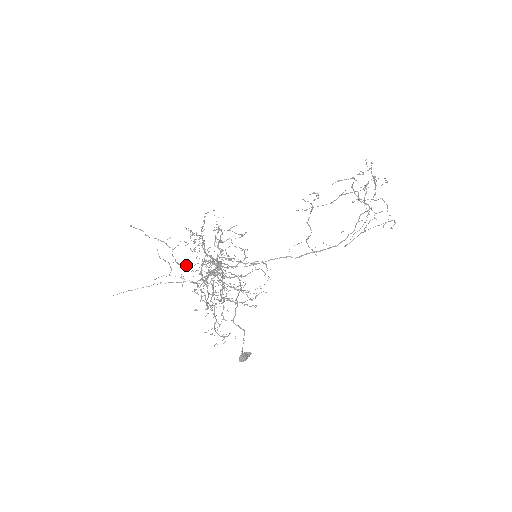
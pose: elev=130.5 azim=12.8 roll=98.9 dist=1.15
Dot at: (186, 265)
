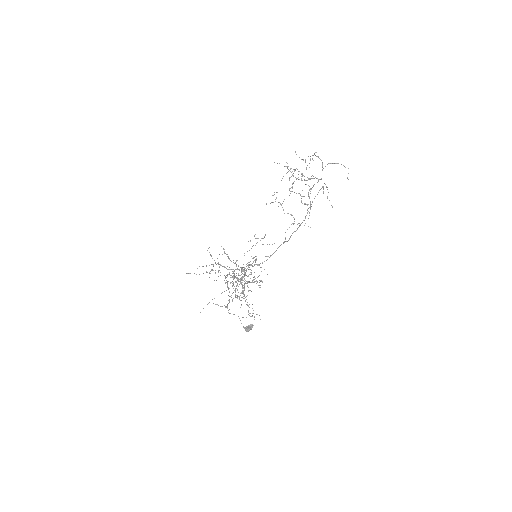
Dot at: occluded
